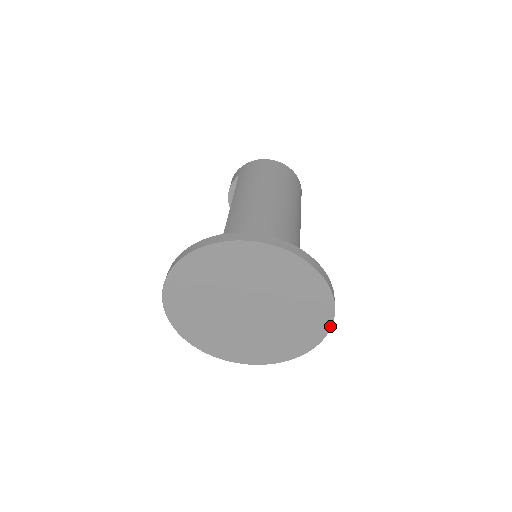
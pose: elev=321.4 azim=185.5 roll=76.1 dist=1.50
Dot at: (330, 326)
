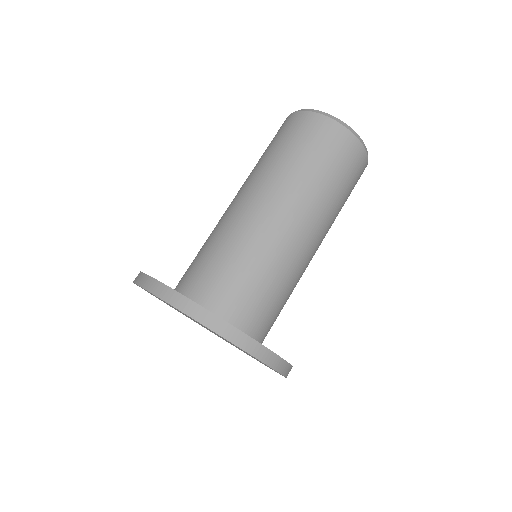
Dot at: occluded
